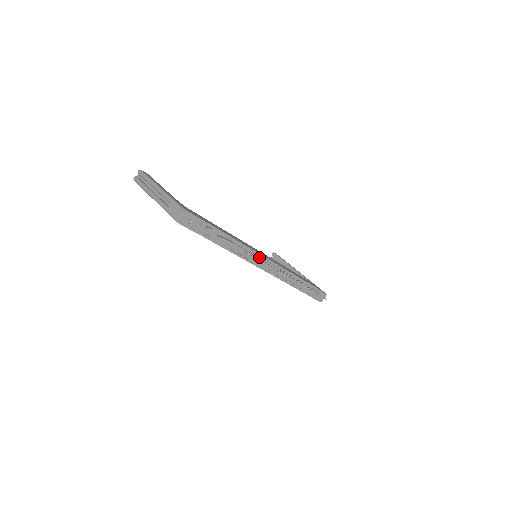
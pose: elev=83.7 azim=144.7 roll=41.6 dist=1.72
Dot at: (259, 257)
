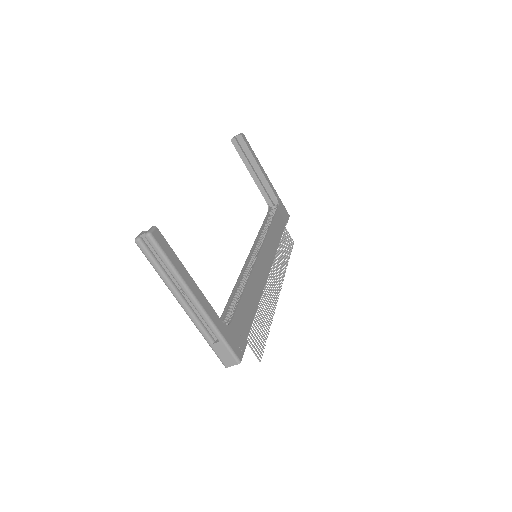
Dot at: (268, 286)
